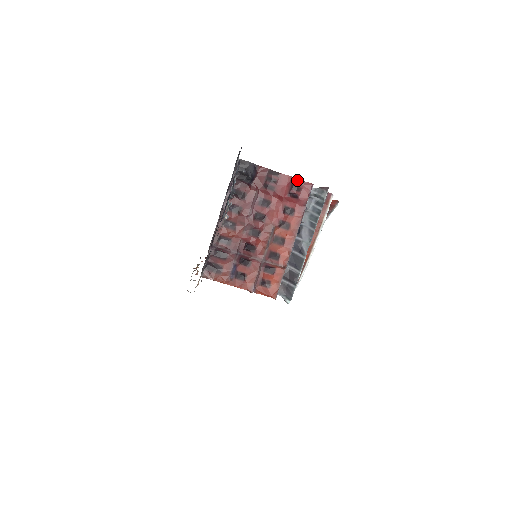
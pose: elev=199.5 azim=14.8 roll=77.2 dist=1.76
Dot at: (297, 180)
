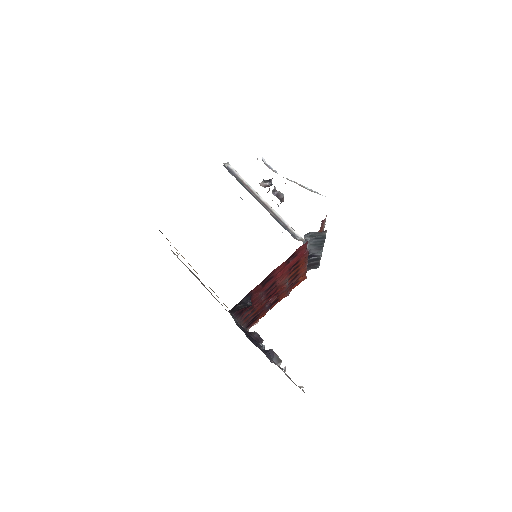
Dot at: (291, 255)
